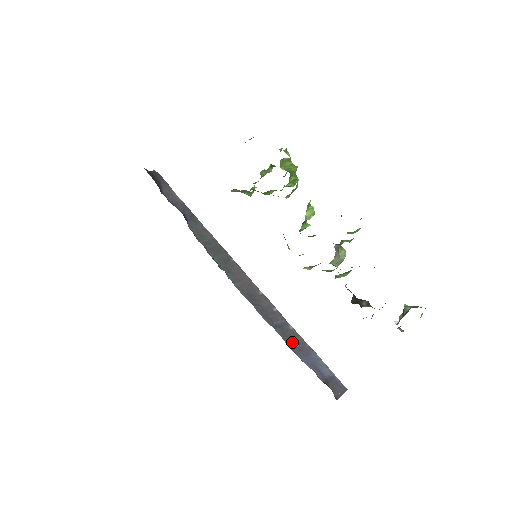
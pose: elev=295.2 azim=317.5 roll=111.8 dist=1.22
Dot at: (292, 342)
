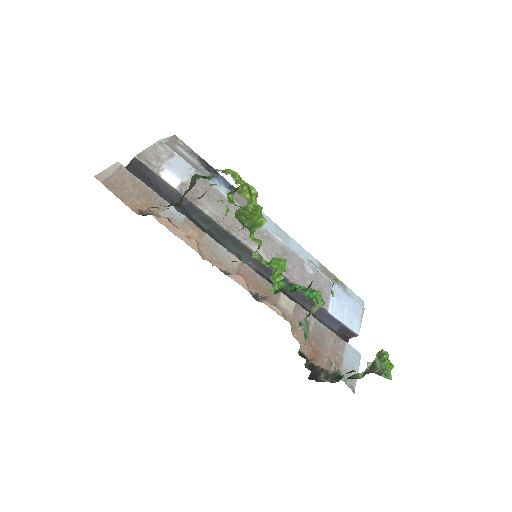
Dot at: (309, 303)
